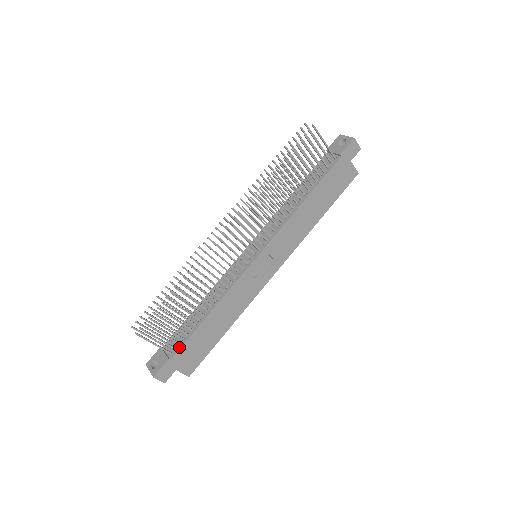
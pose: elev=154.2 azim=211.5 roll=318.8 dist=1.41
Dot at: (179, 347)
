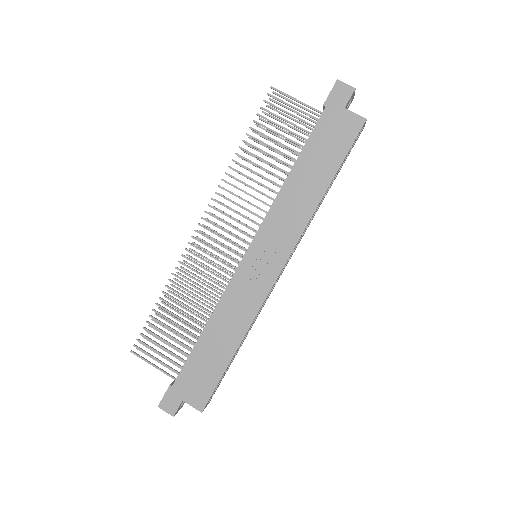
Dot at: (180, 371)
